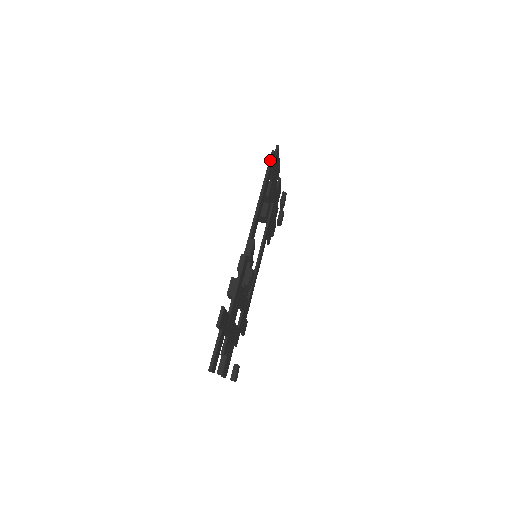
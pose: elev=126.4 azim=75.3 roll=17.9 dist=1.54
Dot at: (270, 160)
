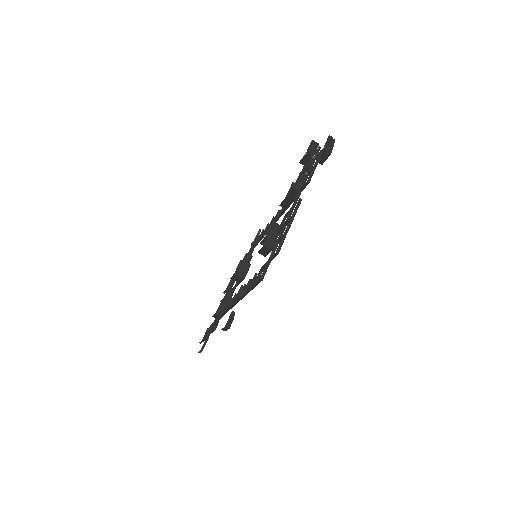
Dot at: (256, 284)
